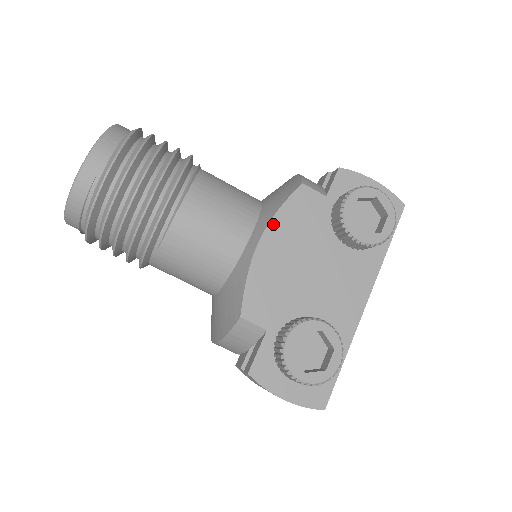
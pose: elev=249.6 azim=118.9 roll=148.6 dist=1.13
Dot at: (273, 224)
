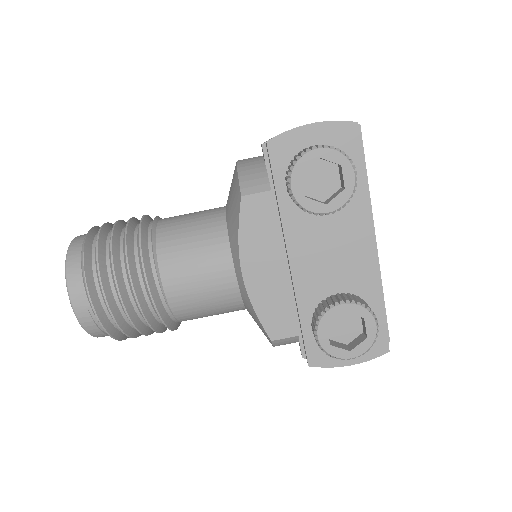
Dot at: (243, 253)
